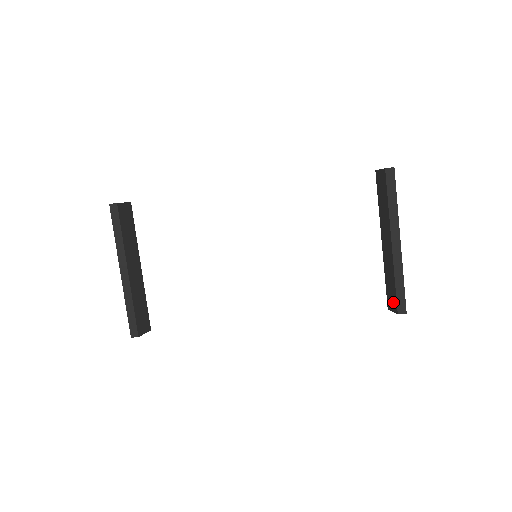
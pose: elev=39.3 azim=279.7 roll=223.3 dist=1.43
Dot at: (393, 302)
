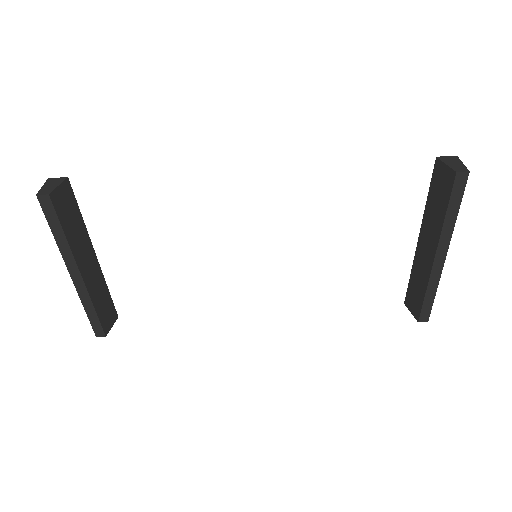
Dot at: (415, 307)
